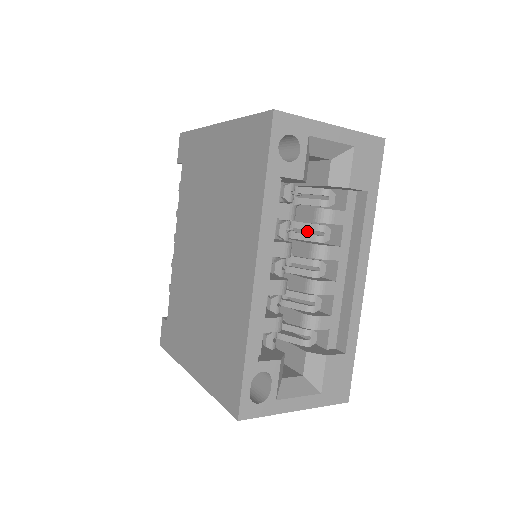
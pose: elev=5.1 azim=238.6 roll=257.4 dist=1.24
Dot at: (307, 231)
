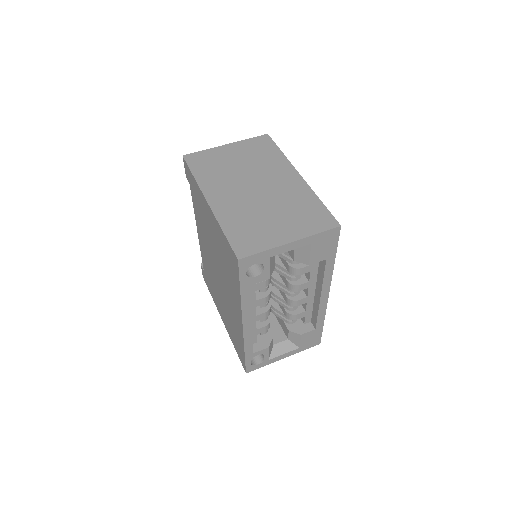
Dot at: occluded
